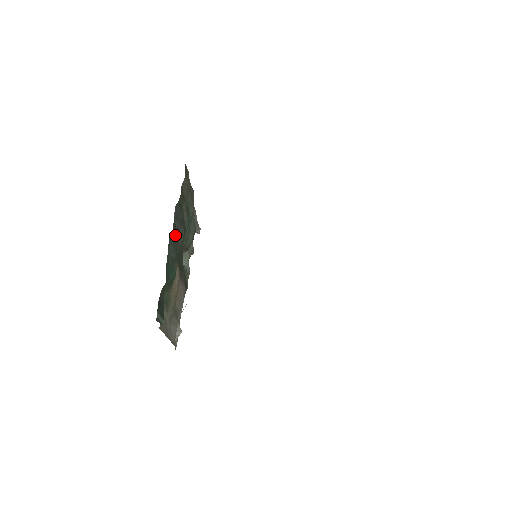
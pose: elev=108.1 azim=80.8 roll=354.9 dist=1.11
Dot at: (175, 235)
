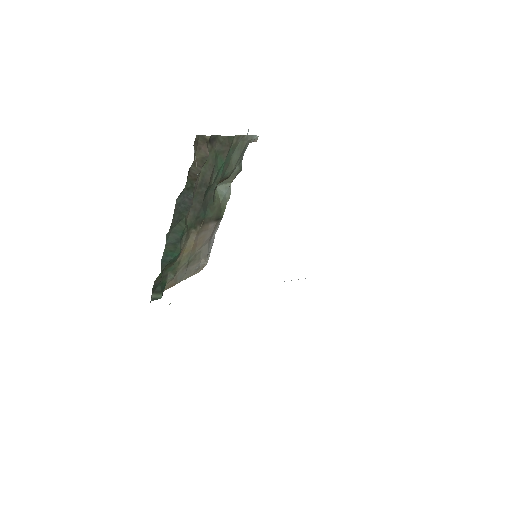
Dot at: (181, 218)
